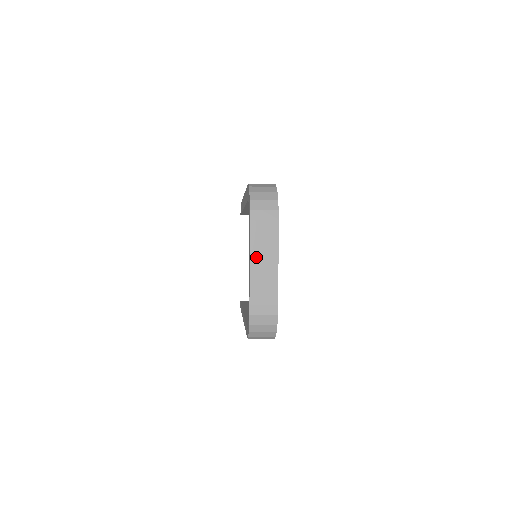
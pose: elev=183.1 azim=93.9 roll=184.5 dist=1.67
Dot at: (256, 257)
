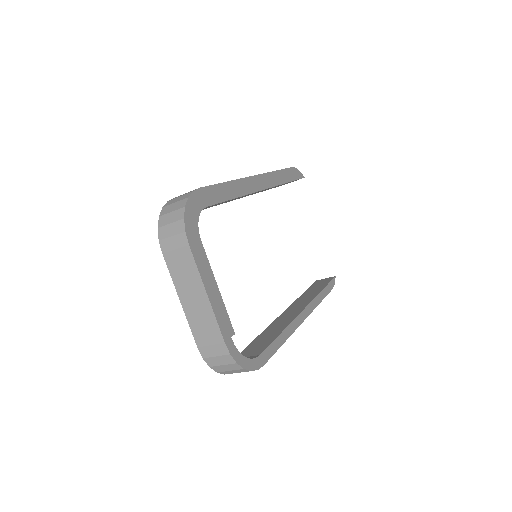
Dot at: (183, 293)
